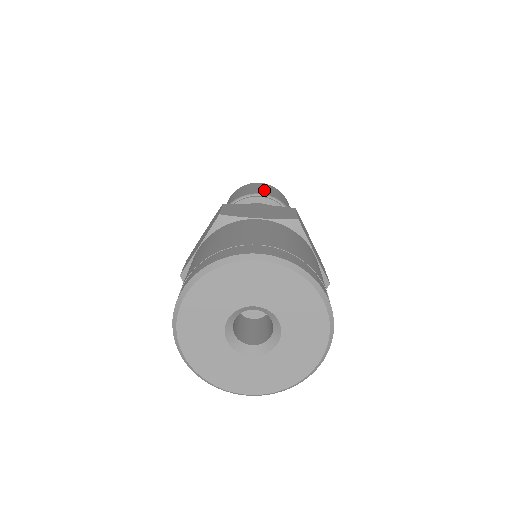
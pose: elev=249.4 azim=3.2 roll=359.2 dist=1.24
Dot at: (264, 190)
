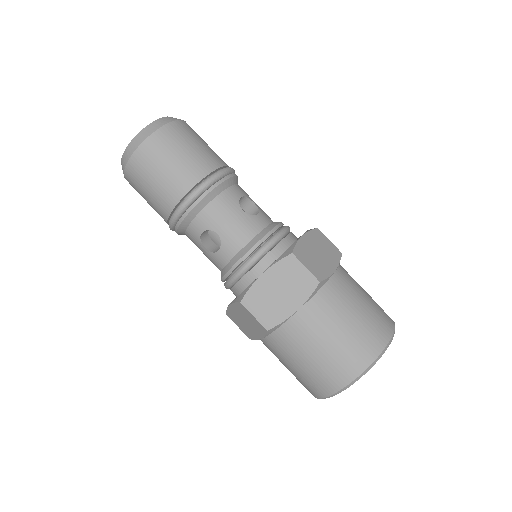
Dot at: (208, 150)
